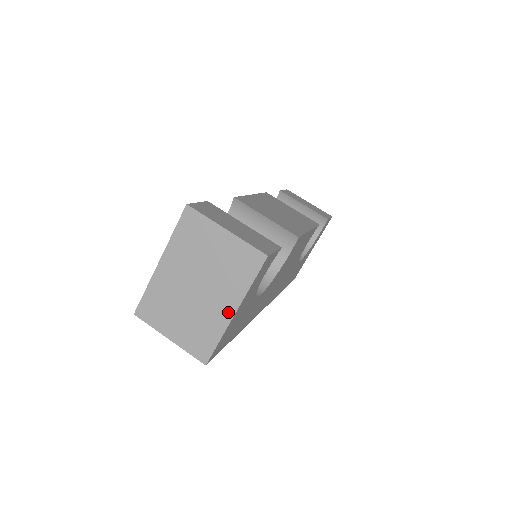
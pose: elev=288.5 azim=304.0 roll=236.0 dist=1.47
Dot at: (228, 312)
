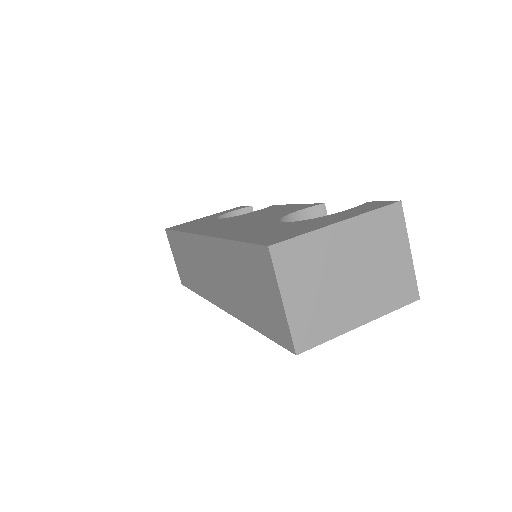
Dot at: (357, 320)
